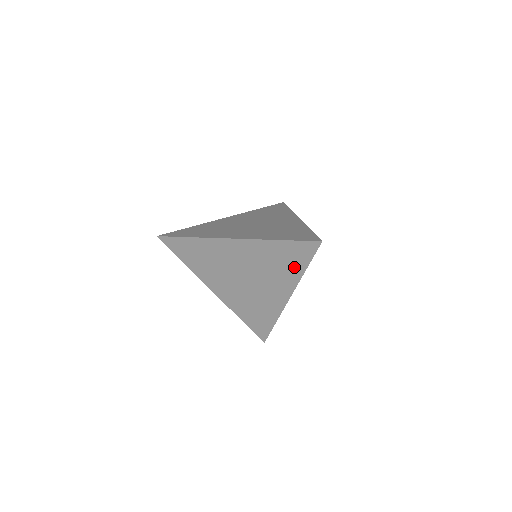
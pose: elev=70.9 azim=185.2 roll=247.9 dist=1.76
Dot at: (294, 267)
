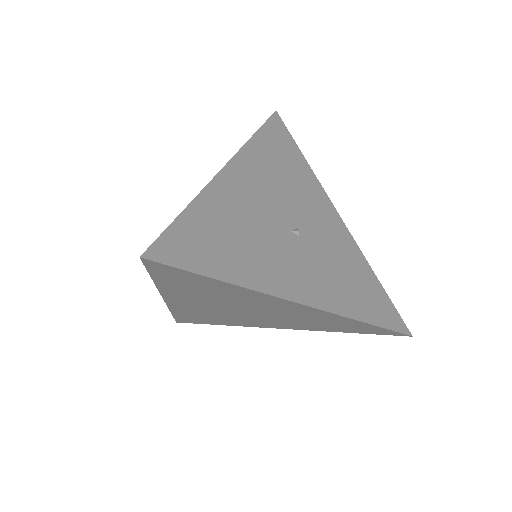
Dot at: (218, 286)
